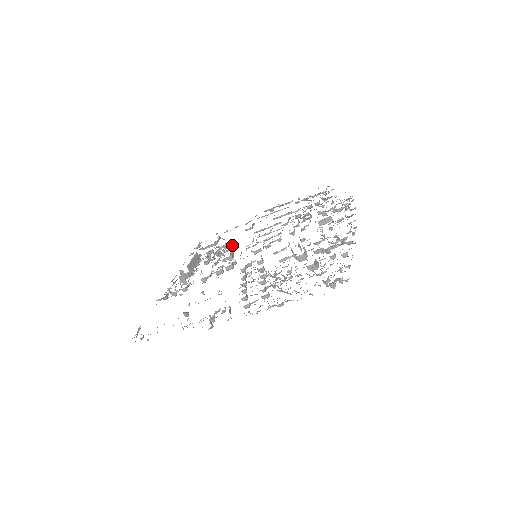
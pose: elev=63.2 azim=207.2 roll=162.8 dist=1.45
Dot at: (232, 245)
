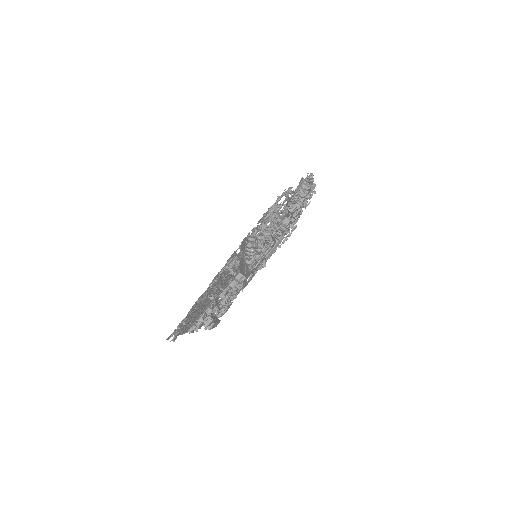
Dot at: occluded
